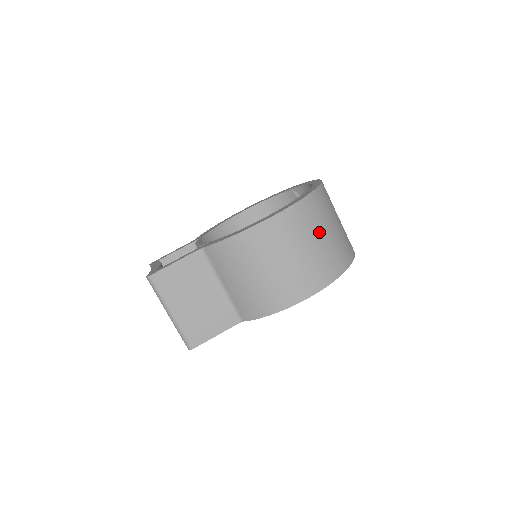
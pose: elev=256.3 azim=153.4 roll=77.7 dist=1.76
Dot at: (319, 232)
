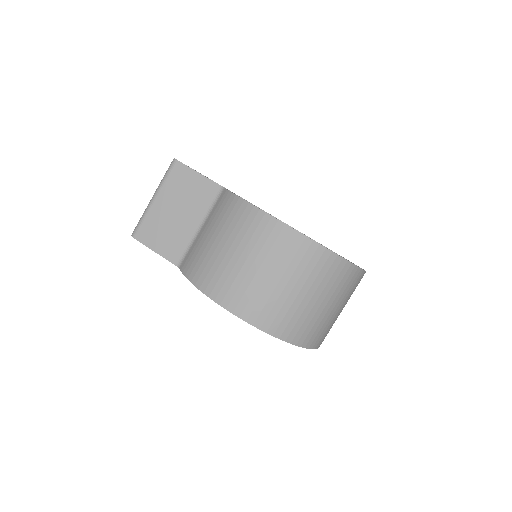
Dot at: (298, 283)
